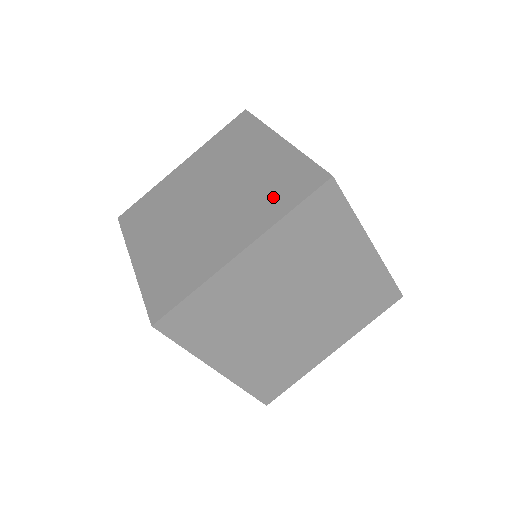
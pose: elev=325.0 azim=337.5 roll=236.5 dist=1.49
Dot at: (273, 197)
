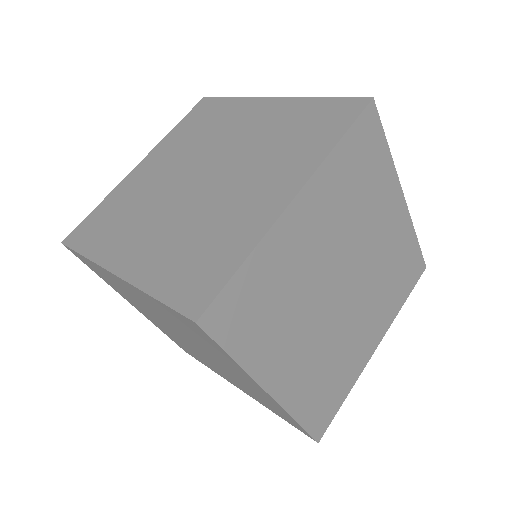
Dot at: (181, 260)
